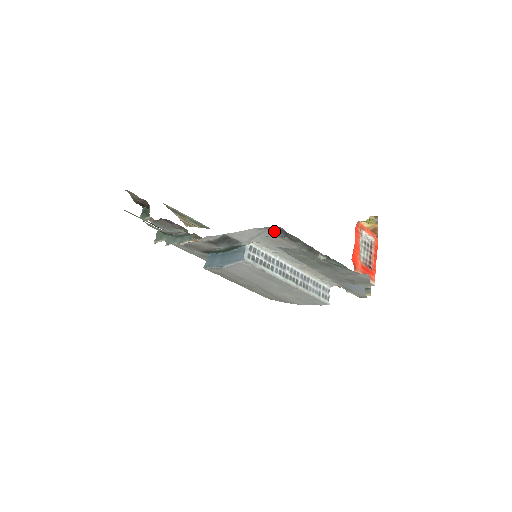
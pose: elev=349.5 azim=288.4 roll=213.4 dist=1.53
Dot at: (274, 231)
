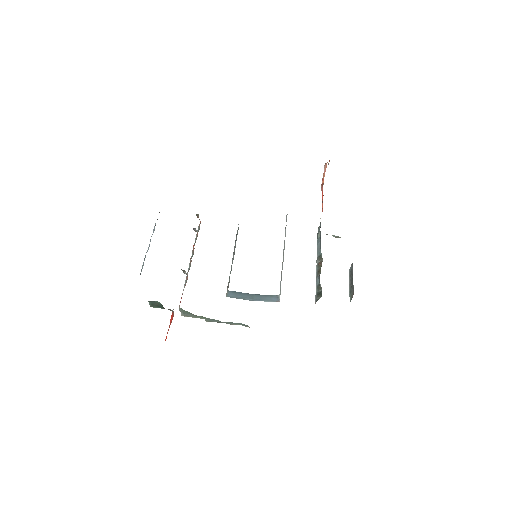
Dot at: occluded
